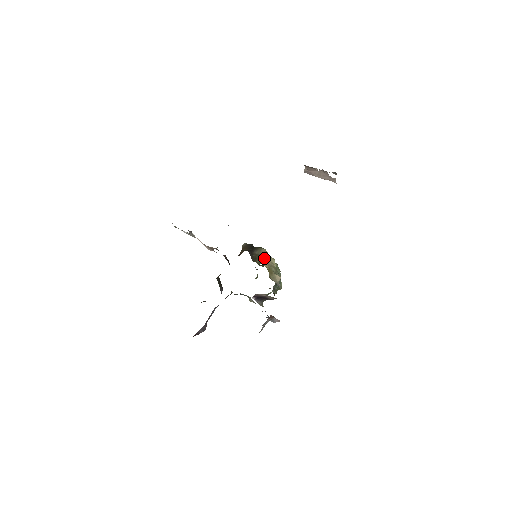
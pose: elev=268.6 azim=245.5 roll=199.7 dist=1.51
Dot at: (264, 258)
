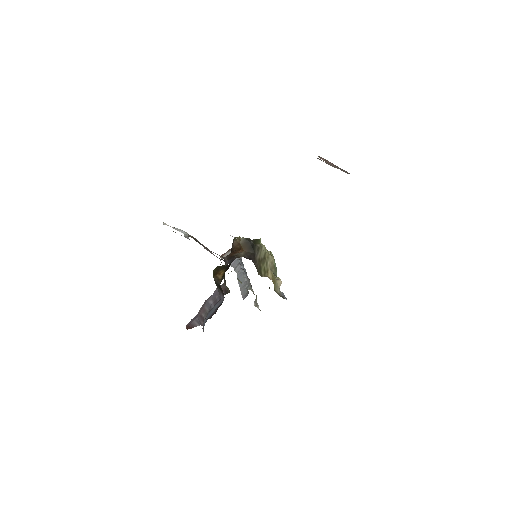
Dot at: (266, 261)
